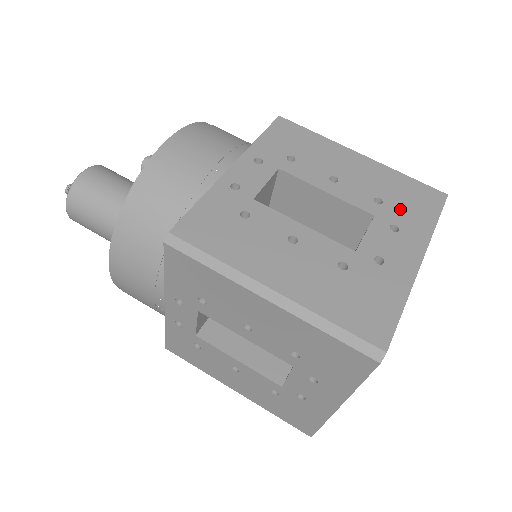
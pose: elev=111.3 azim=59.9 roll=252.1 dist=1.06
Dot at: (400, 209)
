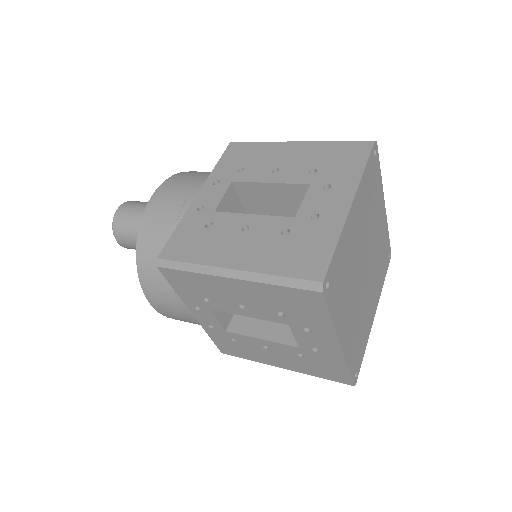
Dot at: occluded
